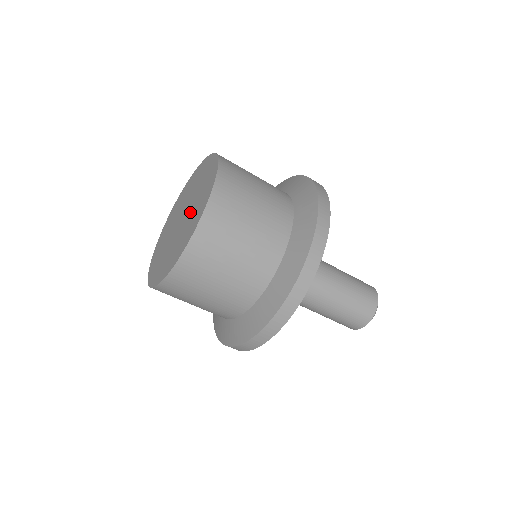
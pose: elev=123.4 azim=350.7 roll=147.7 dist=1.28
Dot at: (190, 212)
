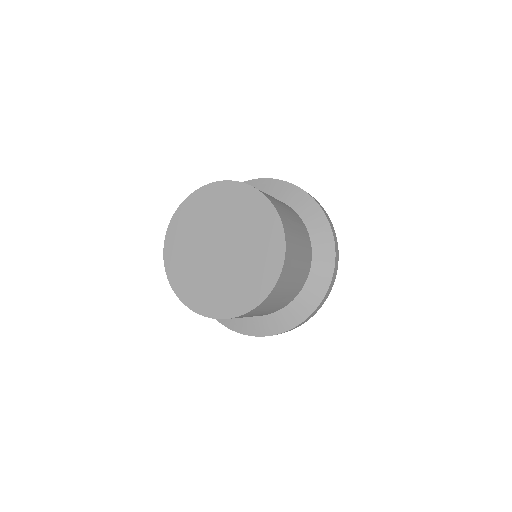
Dot at: (239, 264)
